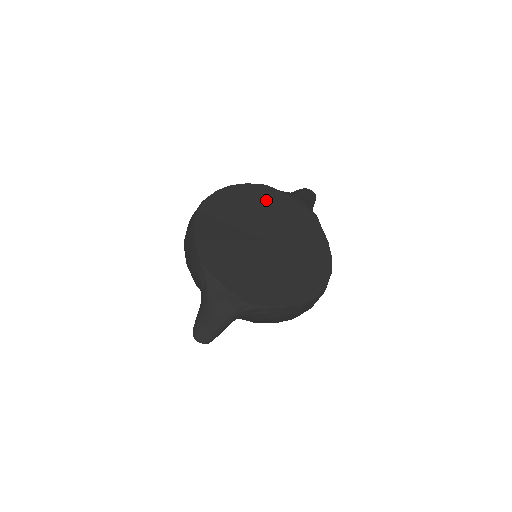
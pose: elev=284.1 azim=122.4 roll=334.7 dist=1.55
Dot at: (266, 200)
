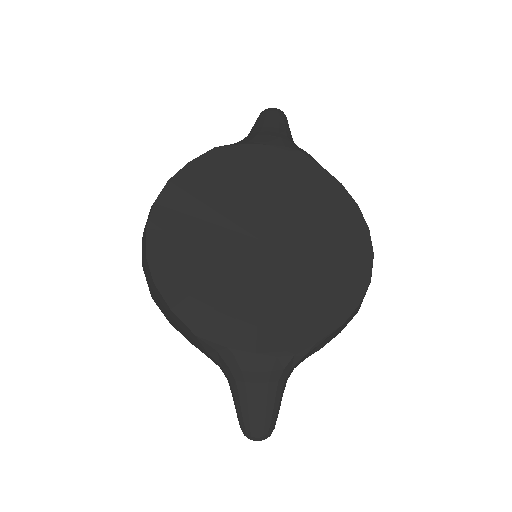
Dot at: (228, 173)
